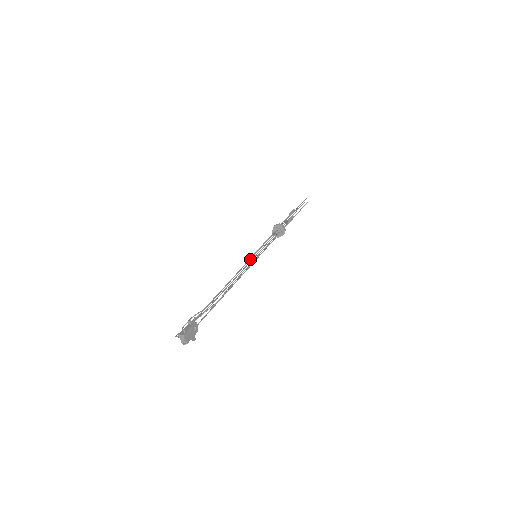
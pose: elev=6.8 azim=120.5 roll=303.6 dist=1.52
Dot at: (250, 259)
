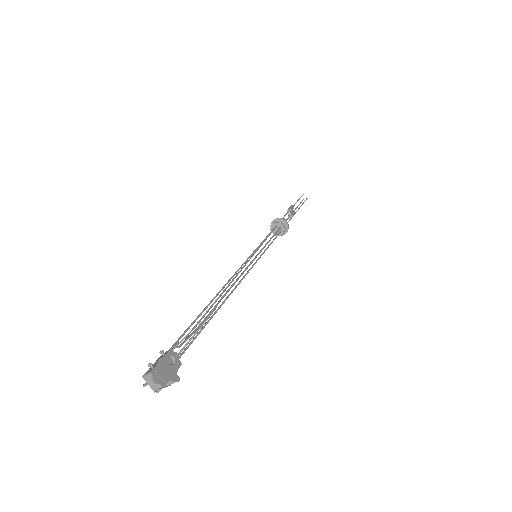
Dot at: (247, 259)
